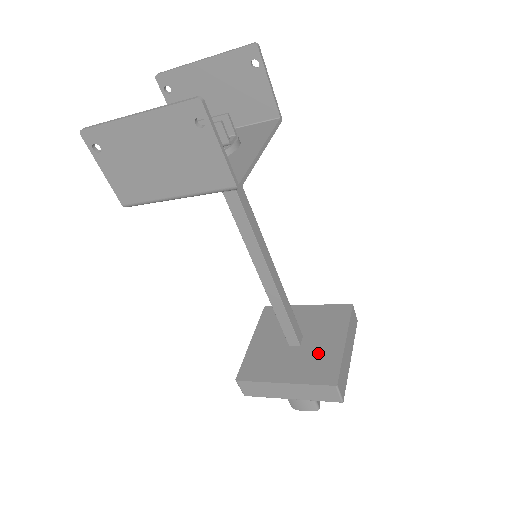
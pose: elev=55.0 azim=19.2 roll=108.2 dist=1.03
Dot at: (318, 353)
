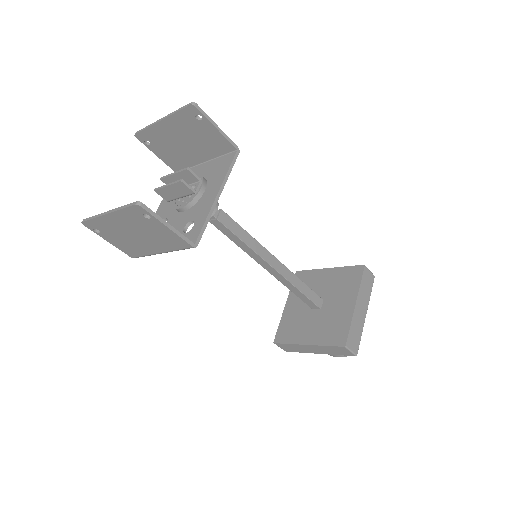
Dot at: (333, 316)
